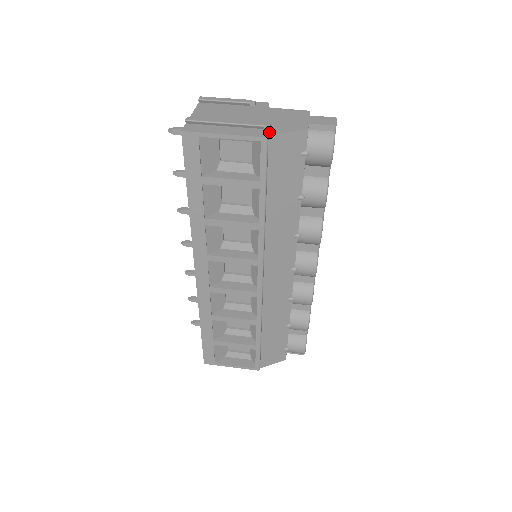
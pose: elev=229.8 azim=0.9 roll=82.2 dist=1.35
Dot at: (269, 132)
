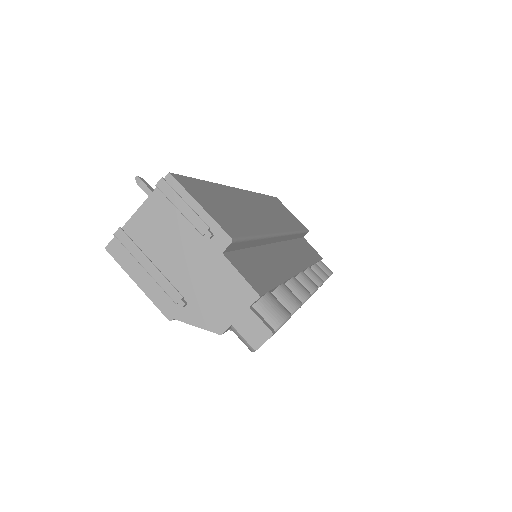
Dot at: (178, 313)
